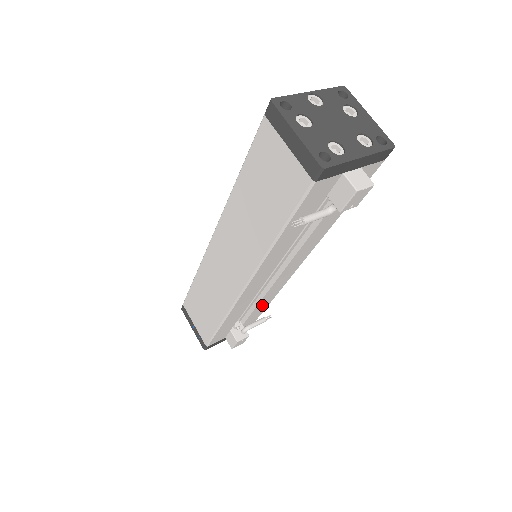
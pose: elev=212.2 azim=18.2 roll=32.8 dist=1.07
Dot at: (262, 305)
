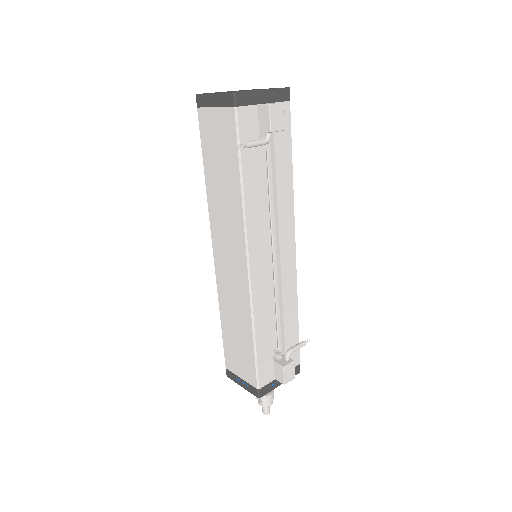
Dot at: (290, 318)
